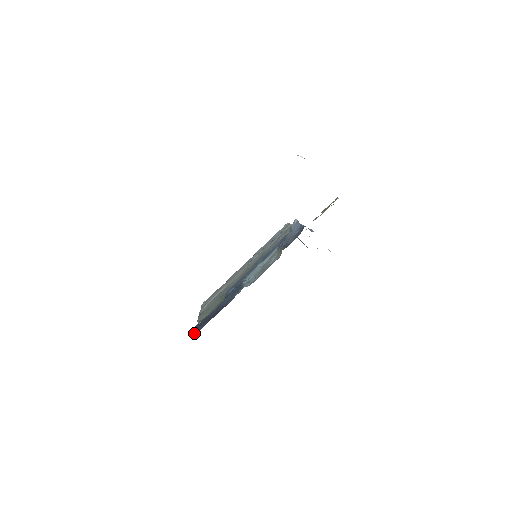
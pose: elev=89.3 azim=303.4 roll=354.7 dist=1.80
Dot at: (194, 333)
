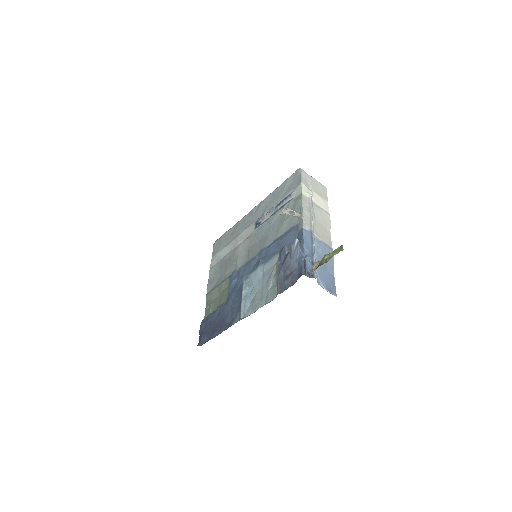
Dot at: (200, 345)
